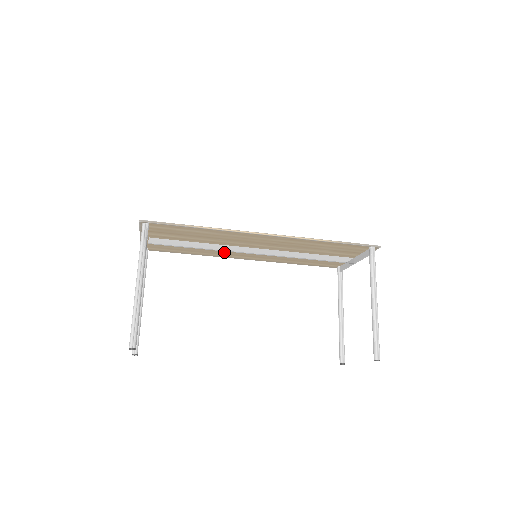
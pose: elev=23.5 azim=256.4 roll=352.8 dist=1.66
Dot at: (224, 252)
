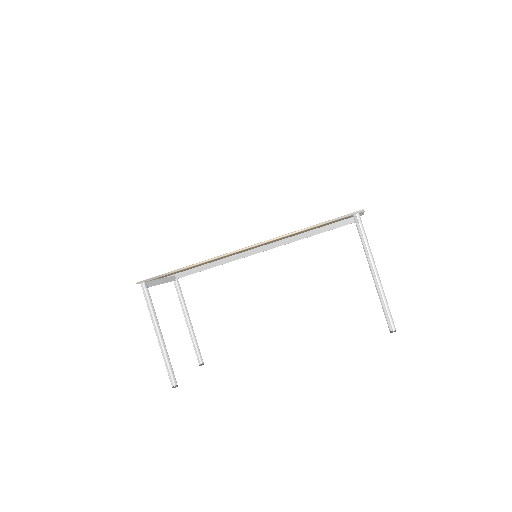
Dot at: occluded
